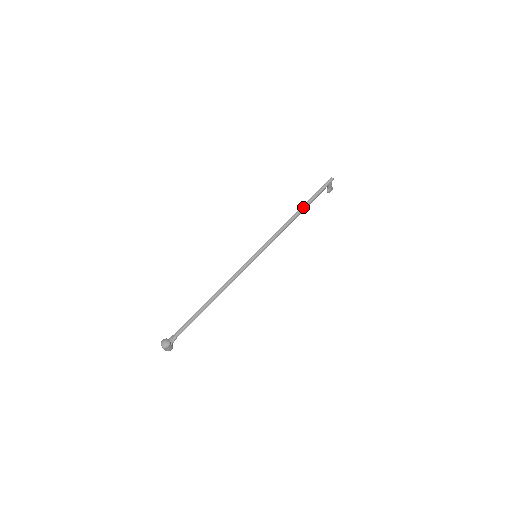
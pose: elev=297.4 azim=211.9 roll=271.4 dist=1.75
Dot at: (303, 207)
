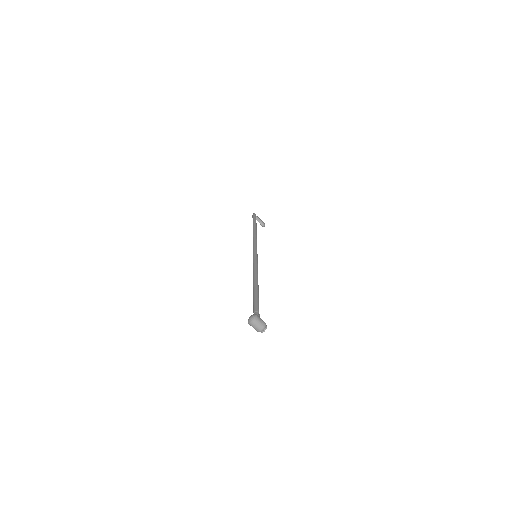
Dot at: (253, 227)
